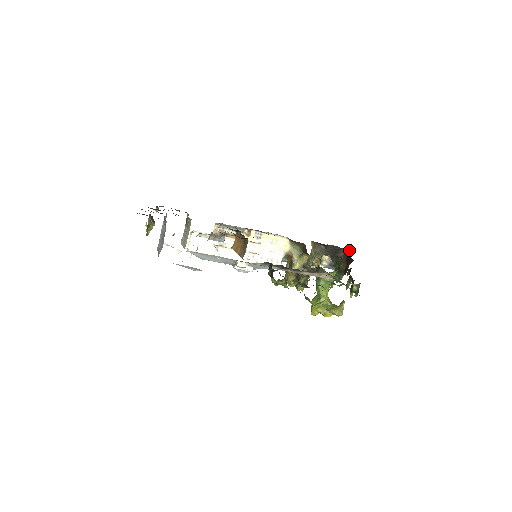
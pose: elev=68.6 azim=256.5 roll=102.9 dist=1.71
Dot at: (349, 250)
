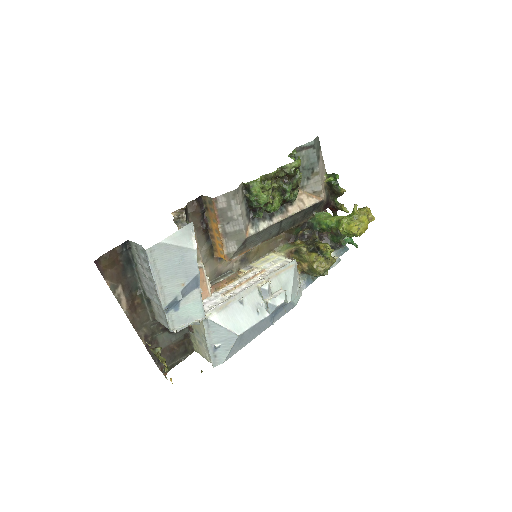
Dot at: occluded
